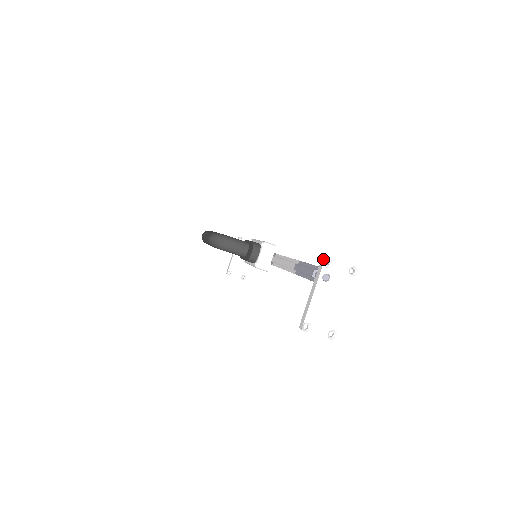
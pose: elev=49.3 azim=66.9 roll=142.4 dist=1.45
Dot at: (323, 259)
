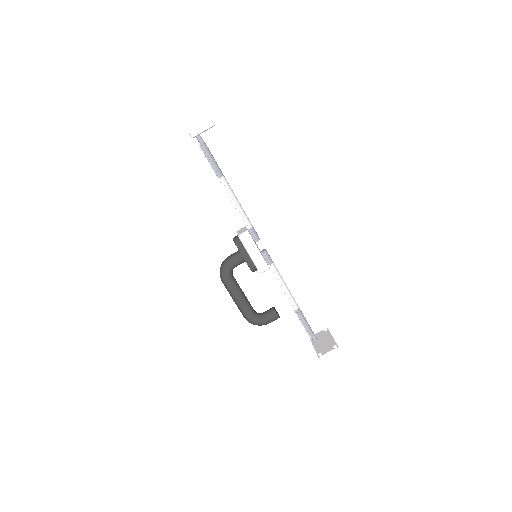
Dot at: occluded
